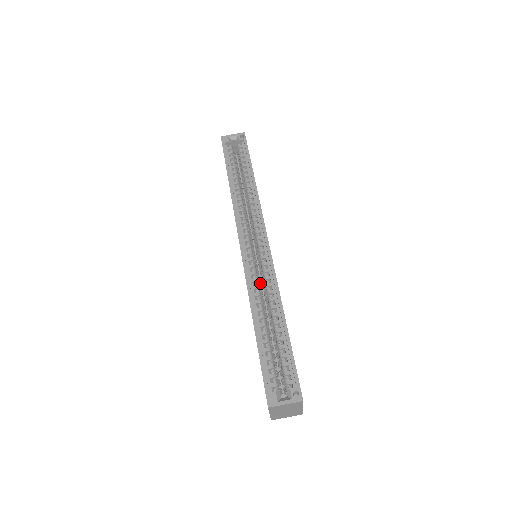
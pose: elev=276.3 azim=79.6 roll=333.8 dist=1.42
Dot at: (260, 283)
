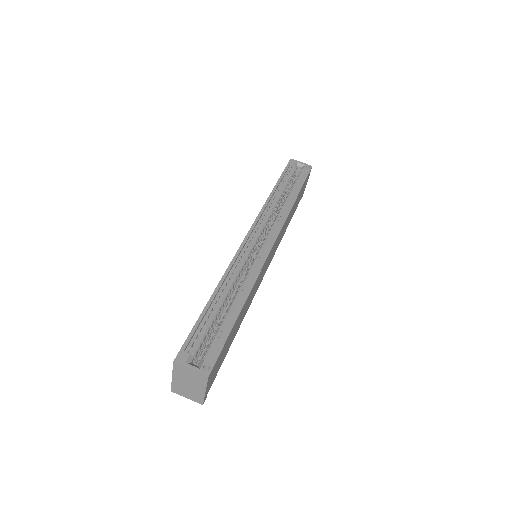
Dot at: occluded
